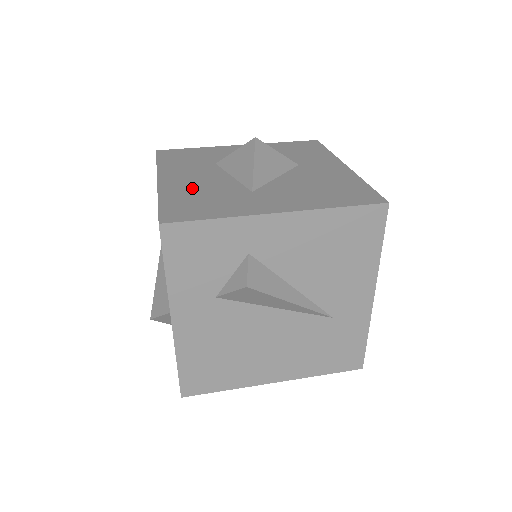
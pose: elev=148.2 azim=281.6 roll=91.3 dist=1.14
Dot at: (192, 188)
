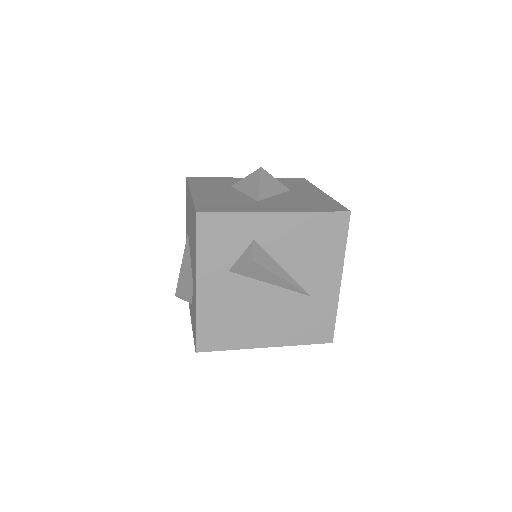
Dot at: (216, 197)
